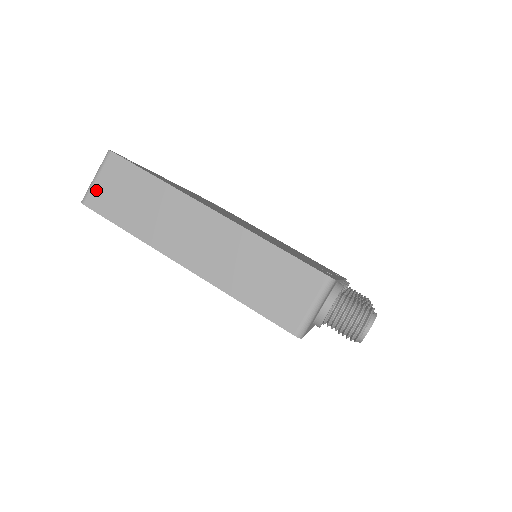
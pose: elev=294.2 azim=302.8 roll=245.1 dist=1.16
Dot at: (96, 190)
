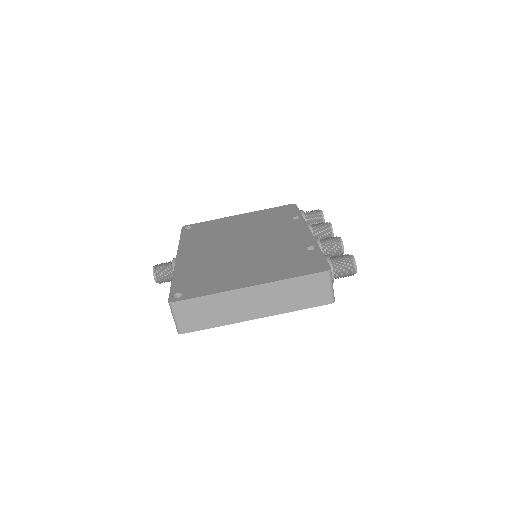
Dot at: (182, 324)
